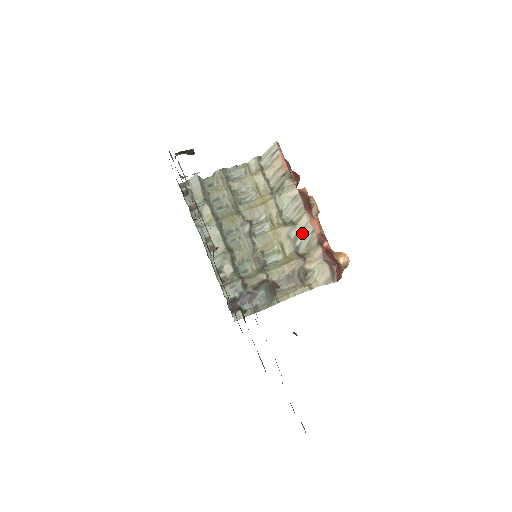
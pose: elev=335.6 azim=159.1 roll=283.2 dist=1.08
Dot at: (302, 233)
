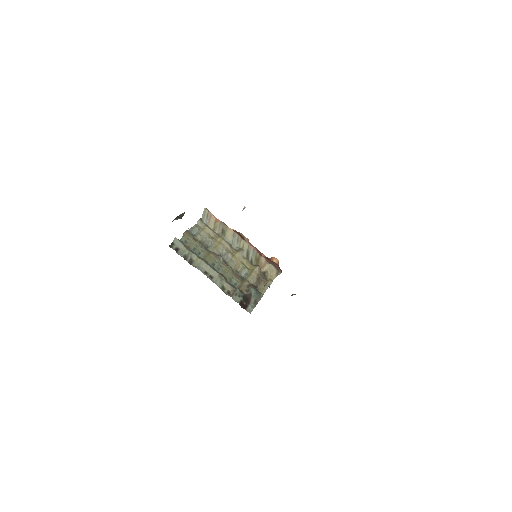
Dot at: (249, 253)
